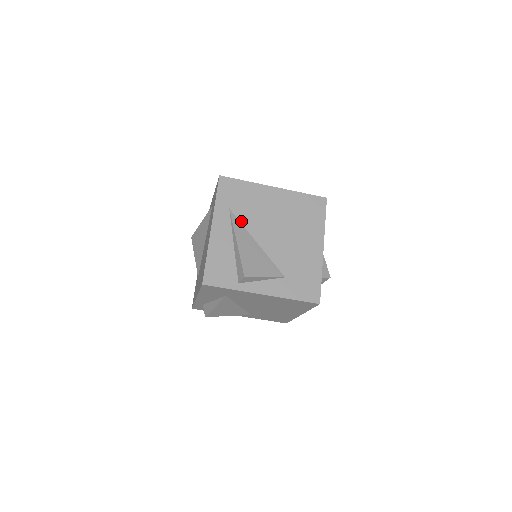
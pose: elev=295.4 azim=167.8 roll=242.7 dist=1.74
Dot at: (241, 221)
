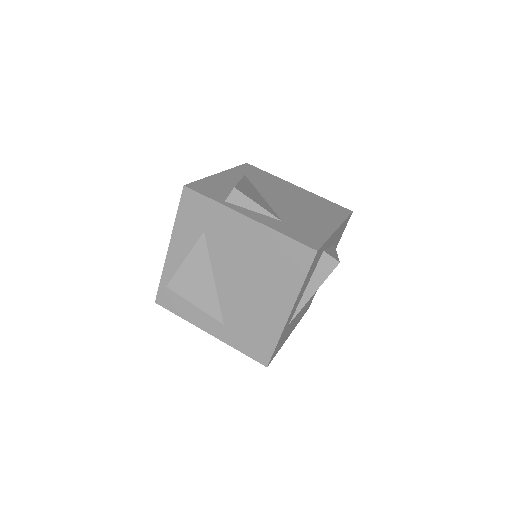
Dot at: (252, 183)
